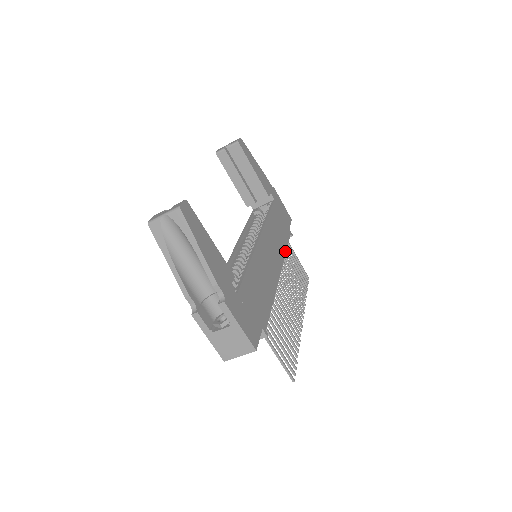
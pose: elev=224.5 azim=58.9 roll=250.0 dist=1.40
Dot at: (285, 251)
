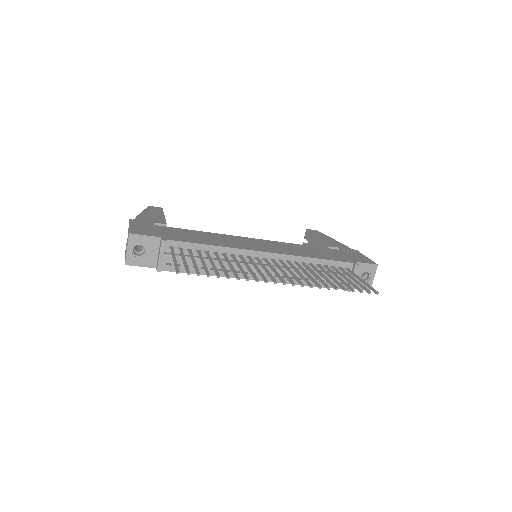
Dot at: (309, 257)
